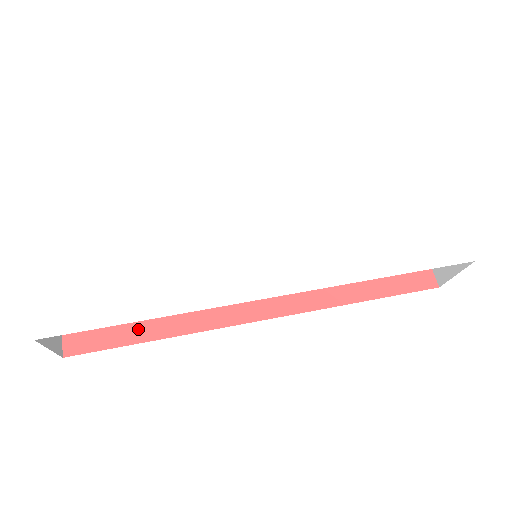
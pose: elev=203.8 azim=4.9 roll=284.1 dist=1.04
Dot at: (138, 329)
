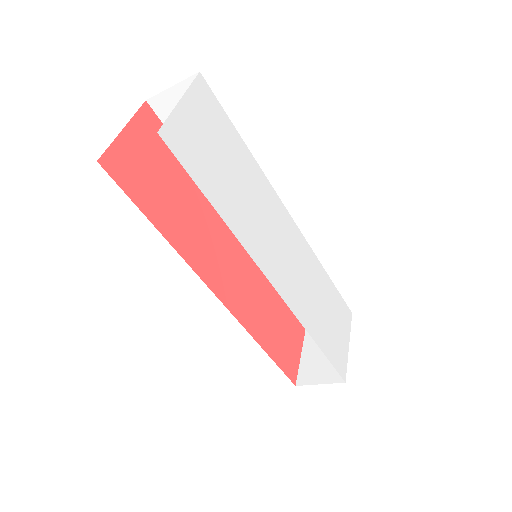
Dot at: (154, 209)
